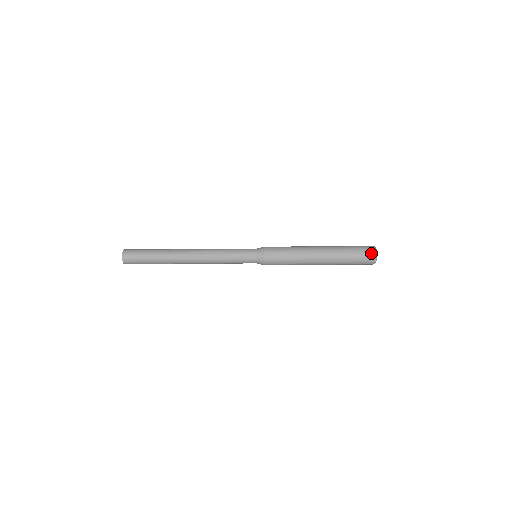
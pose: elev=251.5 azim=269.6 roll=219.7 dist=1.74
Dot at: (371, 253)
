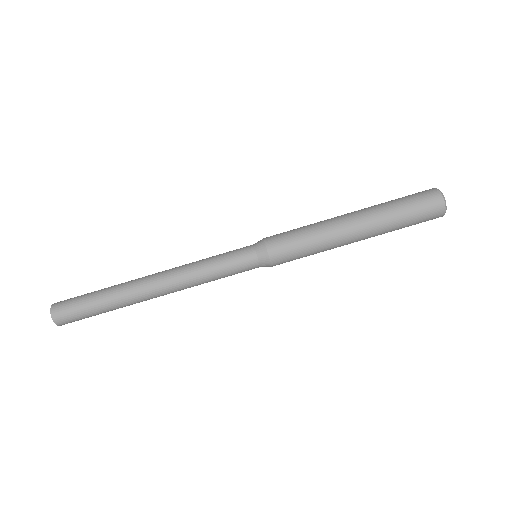
Dot at: (428, 190)
